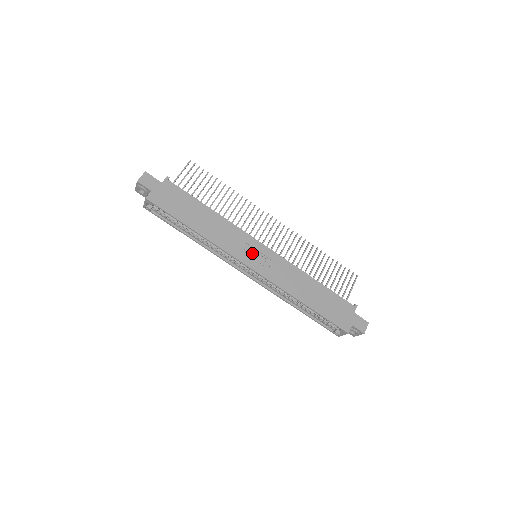
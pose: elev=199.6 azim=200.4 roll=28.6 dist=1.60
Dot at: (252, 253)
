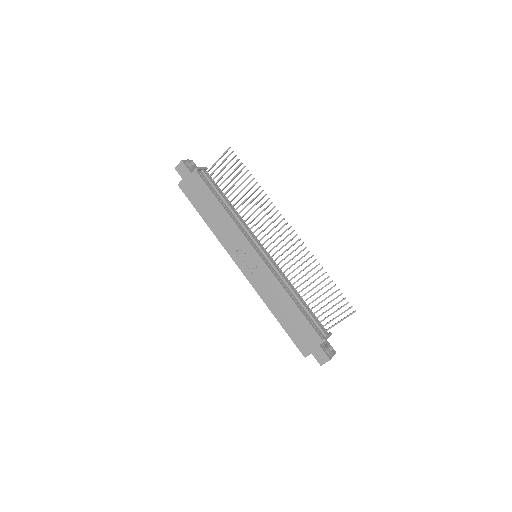
Dot at: (245, 256)
